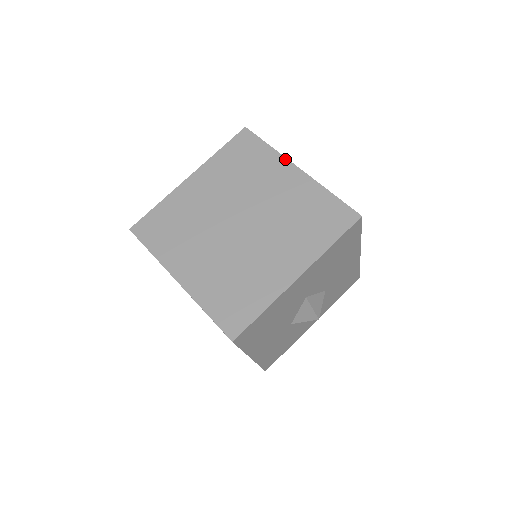
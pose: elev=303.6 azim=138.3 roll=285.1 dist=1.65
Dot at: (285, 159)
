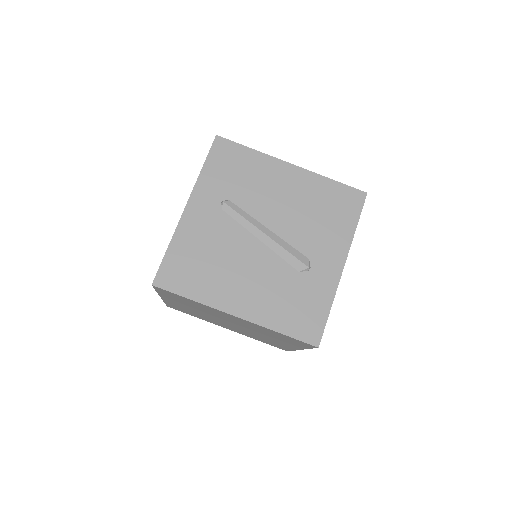
Dot at: occluded
